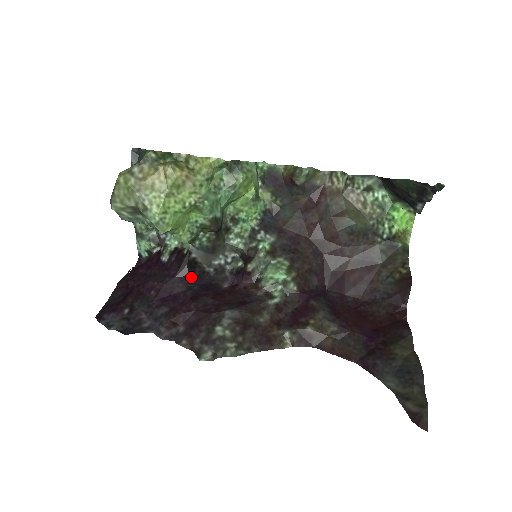
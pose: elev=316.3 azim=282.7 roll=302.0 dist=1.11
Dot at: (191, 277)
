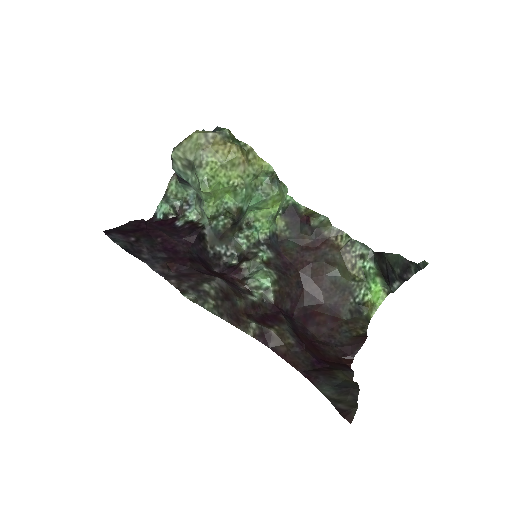
Dot at: (195, 246)
